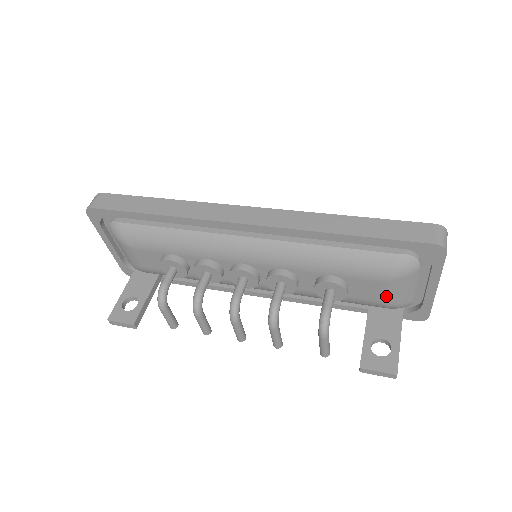
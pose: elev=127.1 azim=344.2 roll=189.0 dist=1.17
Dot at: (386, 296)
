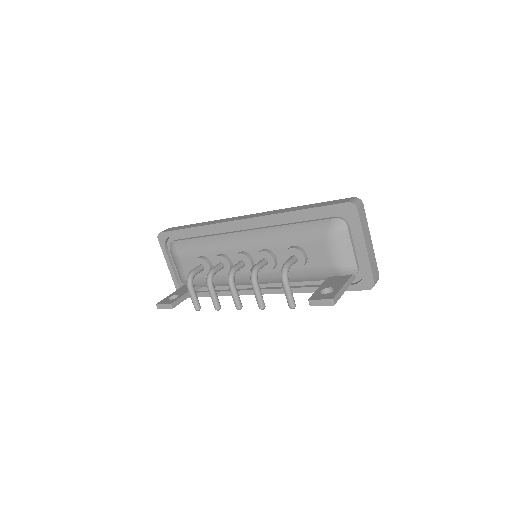
Dot at: (332, 258)
